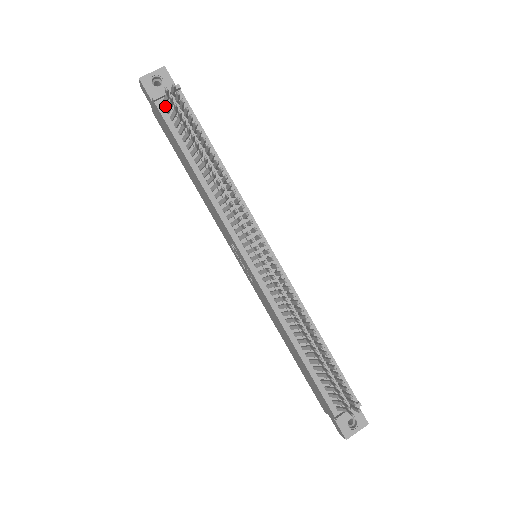
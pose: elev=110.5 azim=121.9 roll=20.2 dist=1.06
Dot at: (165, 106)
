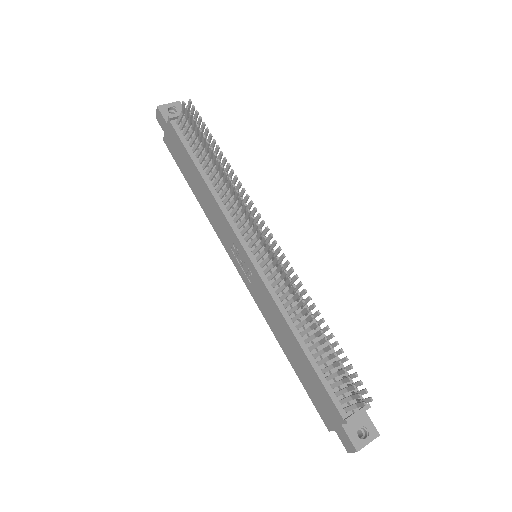
Dot at: (179, 125)
